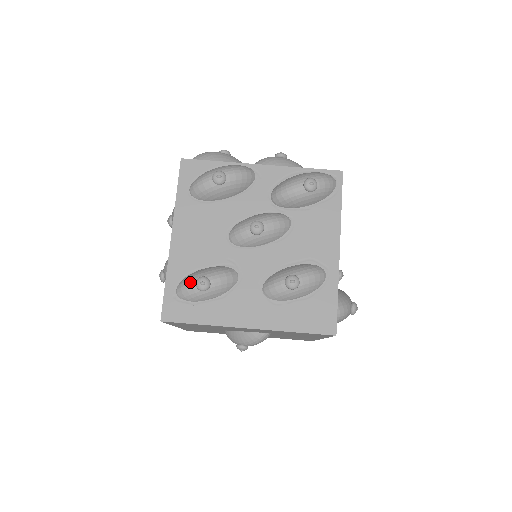
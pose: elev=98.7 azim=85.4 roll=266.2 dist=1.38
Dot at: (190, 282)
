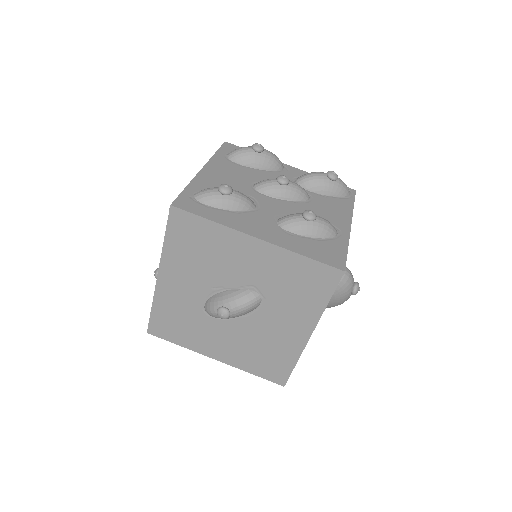
Dot at: (212, 188)
